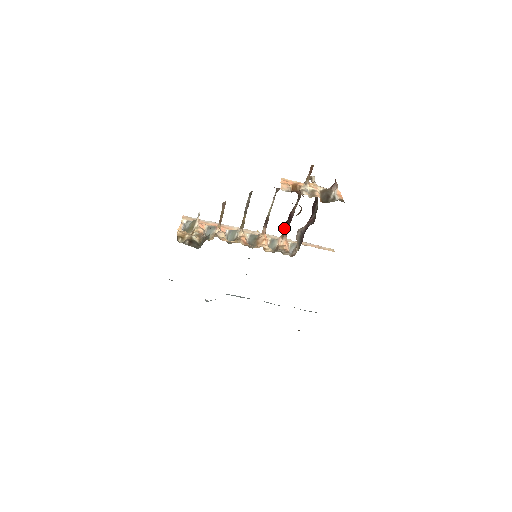
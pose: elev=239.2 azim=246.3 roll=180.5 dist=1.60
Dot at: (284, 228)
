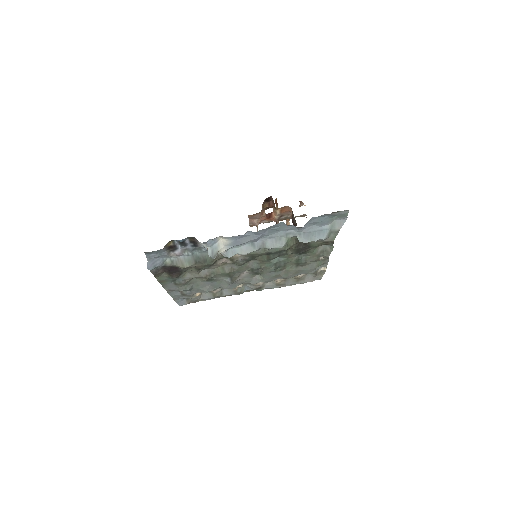
Dot at: occluded
